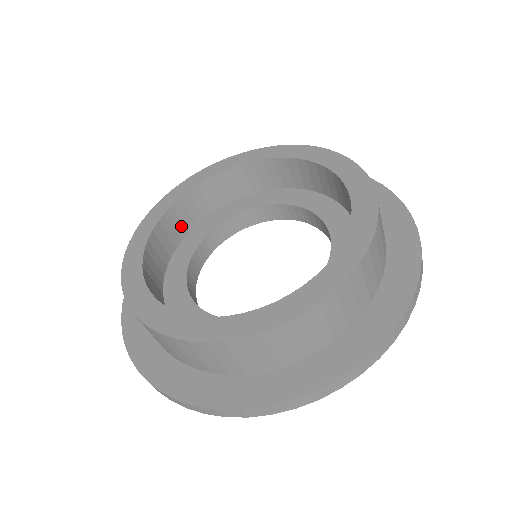
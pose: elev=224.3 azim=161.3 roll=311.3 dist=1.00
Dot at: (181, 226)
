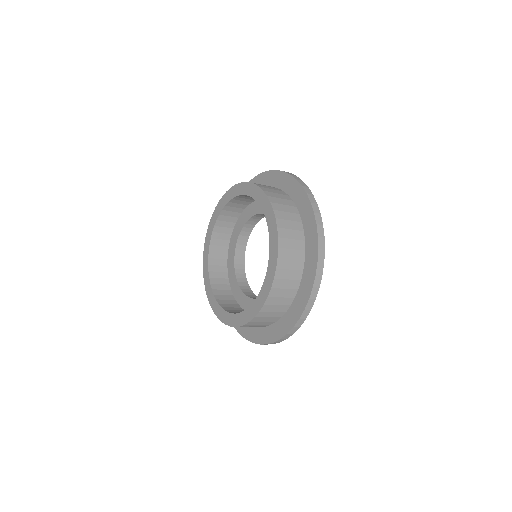
Dot at: (221, 268)
